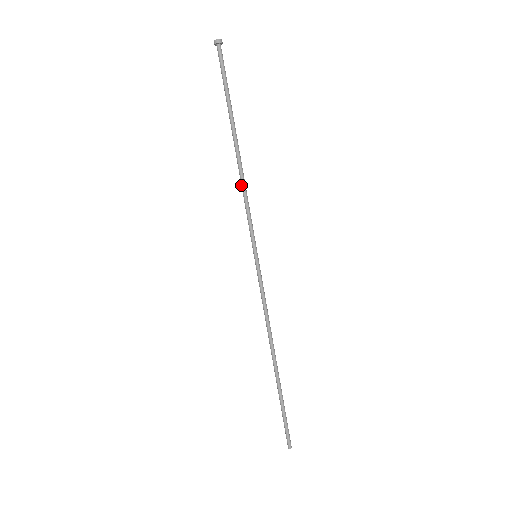
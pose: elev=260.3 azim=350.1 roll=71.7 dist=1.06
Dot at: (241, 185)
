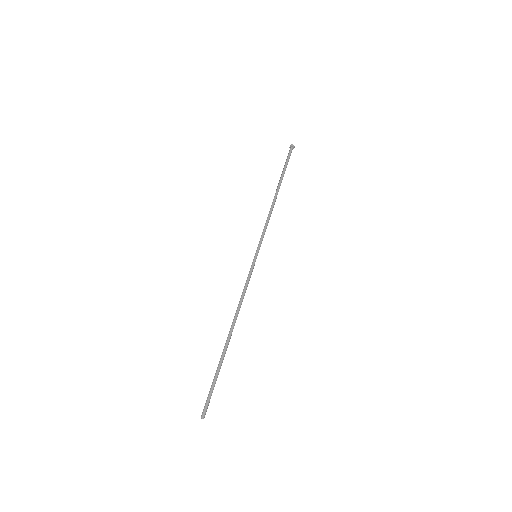
Dot at: occluded
